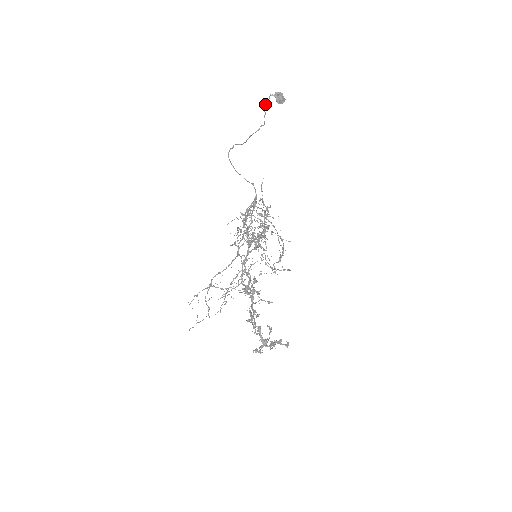
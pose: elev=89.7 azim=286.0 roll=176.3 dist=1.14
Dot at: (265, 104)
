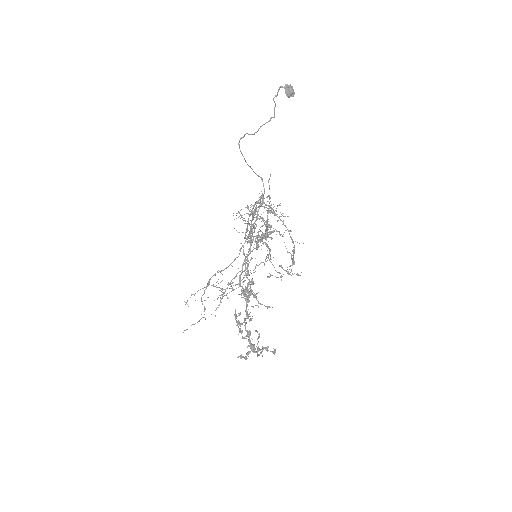
Dot at: (275, 95)
